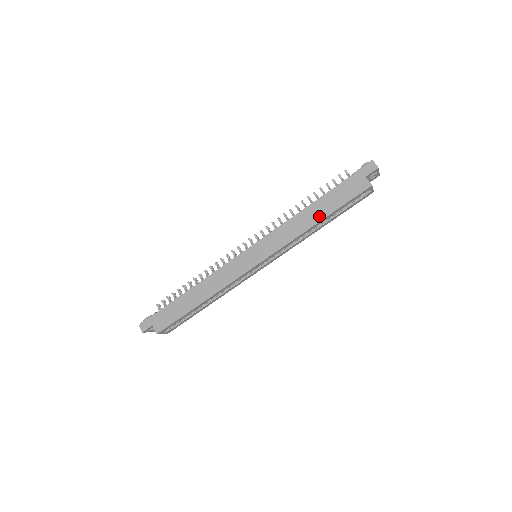
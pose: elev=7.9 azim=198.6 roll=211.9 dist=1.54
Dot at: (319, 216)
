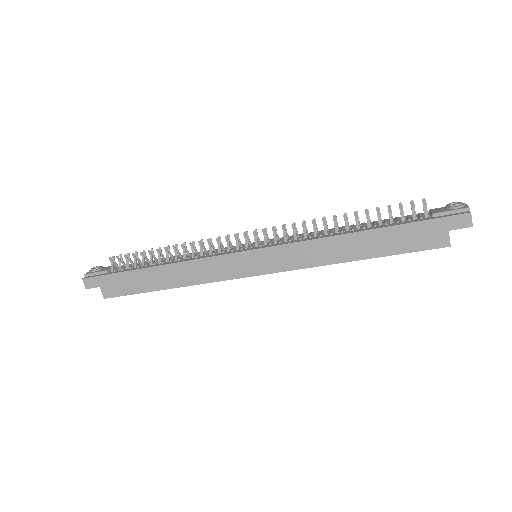
Dot at: (360, 253)
